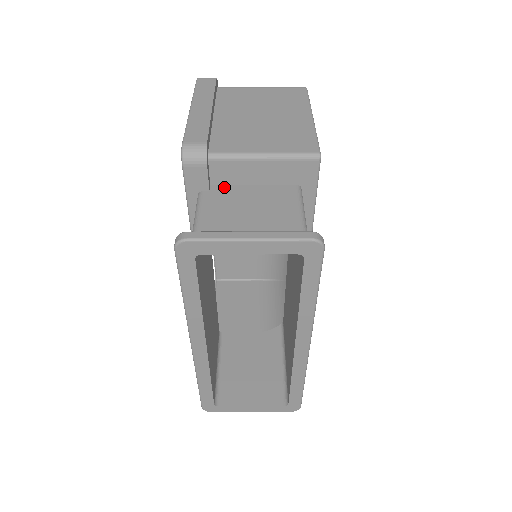
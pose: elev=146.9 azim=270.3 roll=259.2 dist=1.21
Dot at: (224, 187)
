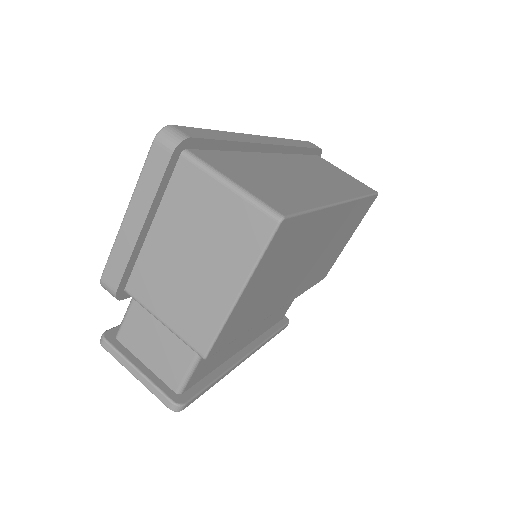
Dot at: occluded
